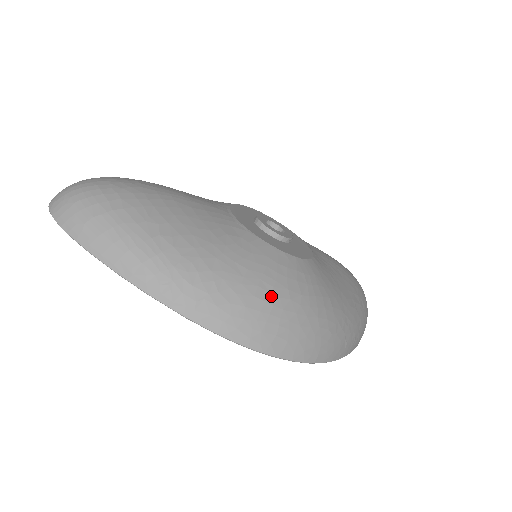
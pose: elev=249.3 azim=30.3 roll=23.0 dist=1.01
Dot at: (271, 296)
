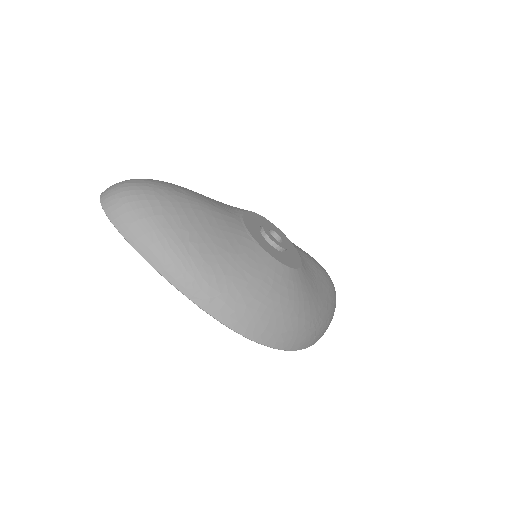
Dot at: (266, 299)
